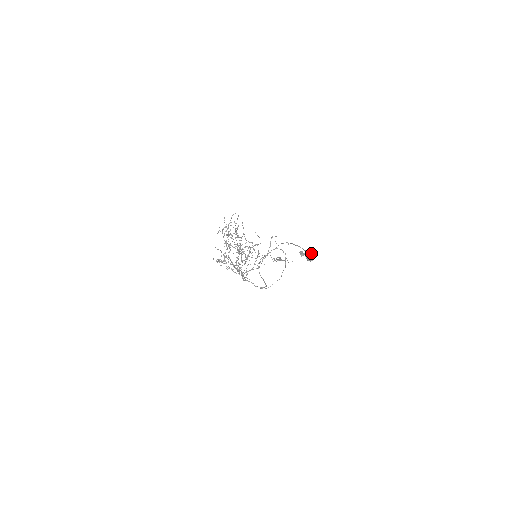
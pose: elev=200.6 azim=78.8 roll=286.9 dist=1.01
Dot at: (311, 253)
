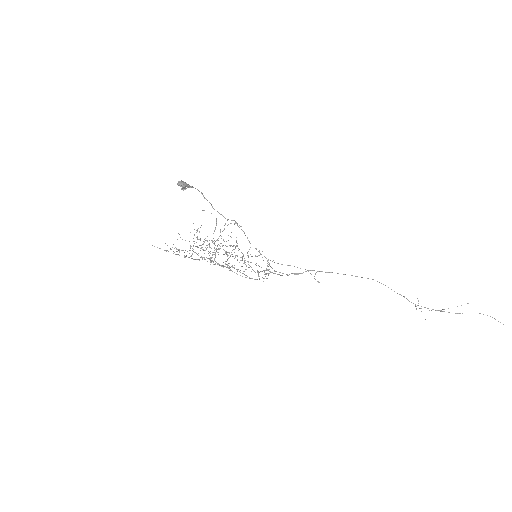
Dot at: (183, 181)
